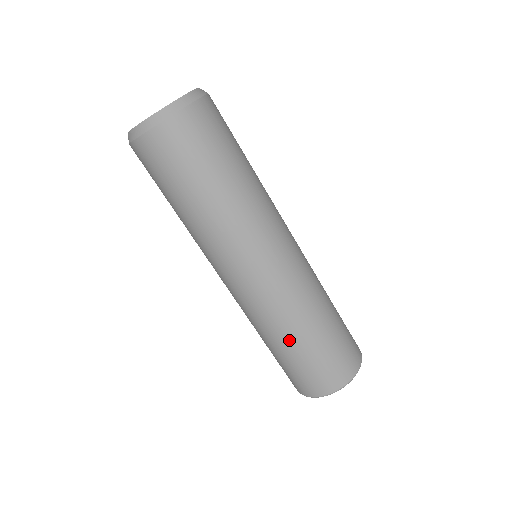
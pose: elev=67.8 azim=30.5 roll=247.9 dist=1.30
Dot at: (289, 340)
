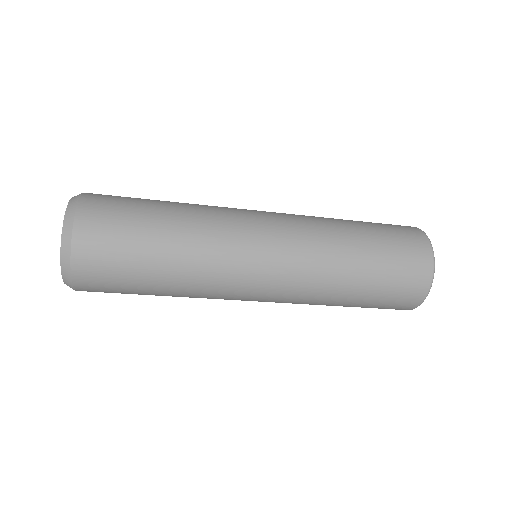
Dot at: (350, 285)
